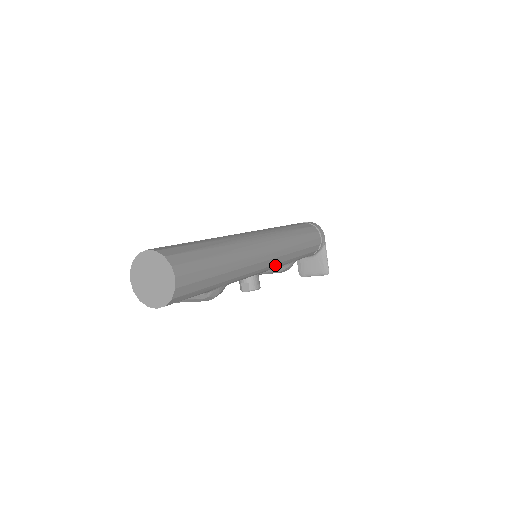
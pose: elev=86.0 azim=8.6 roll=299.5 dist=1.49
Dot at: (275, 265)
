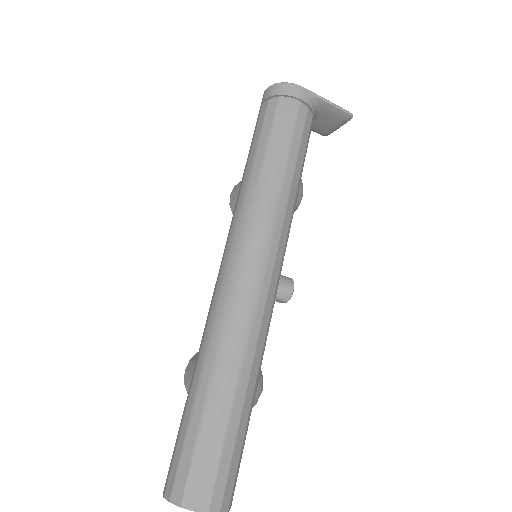
Dot at: (283, 256)
